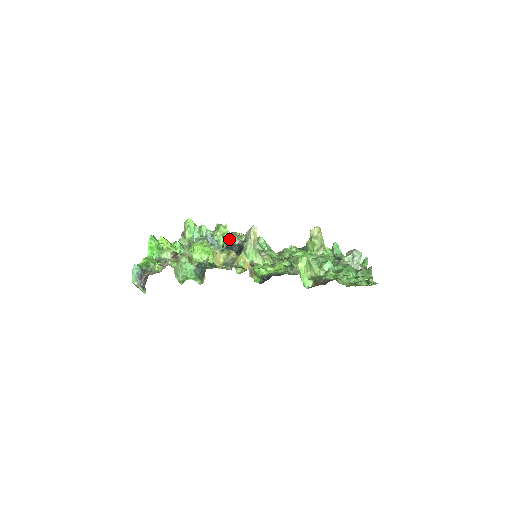
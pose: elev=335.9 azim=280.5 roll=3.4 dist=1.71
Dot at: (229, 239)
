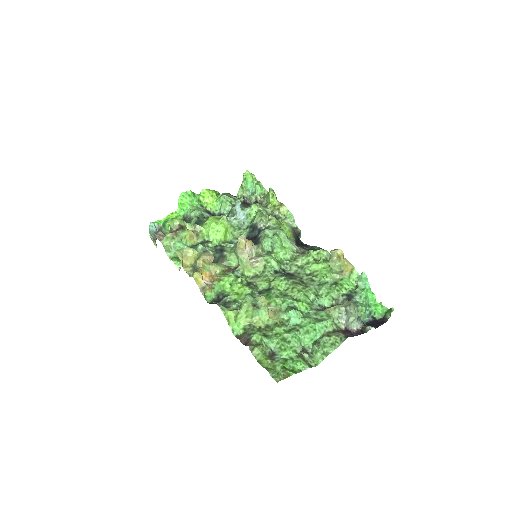
Dot at: (256, 218)
